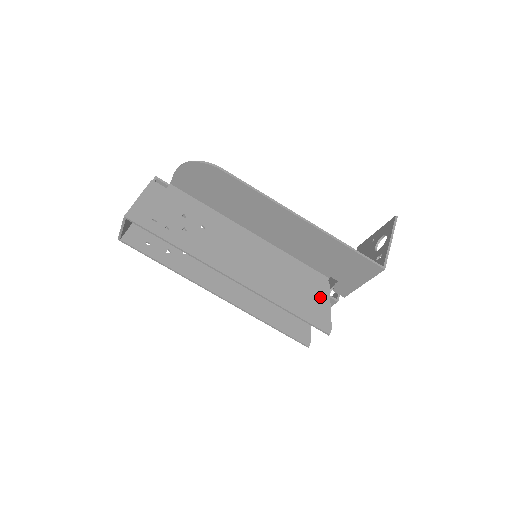
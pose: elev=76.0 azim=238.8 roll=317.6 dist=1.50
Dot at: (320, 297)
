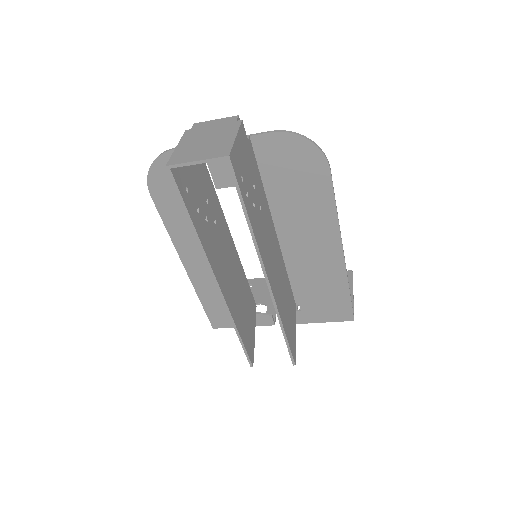
Dot at: (294, 323)
